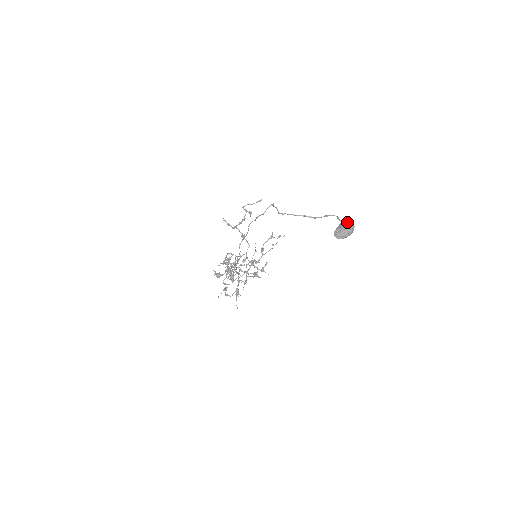
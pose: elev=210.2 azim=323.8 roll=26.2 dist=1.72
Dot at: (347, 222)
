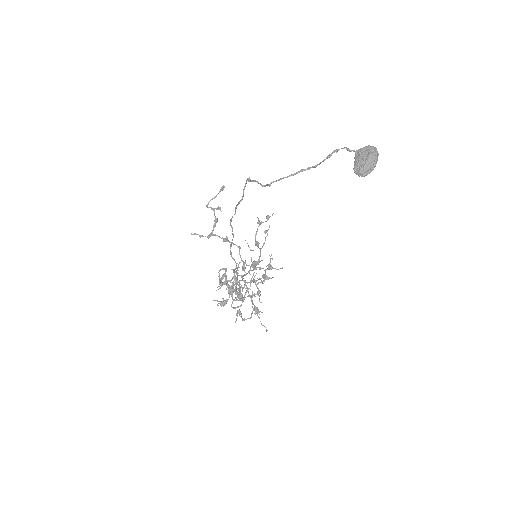
Dot at: (363, 148)
